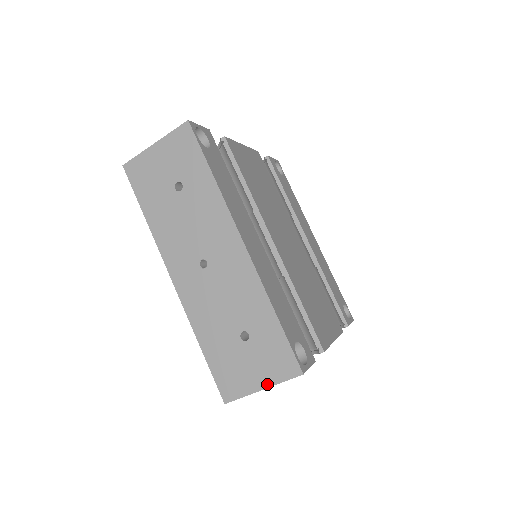
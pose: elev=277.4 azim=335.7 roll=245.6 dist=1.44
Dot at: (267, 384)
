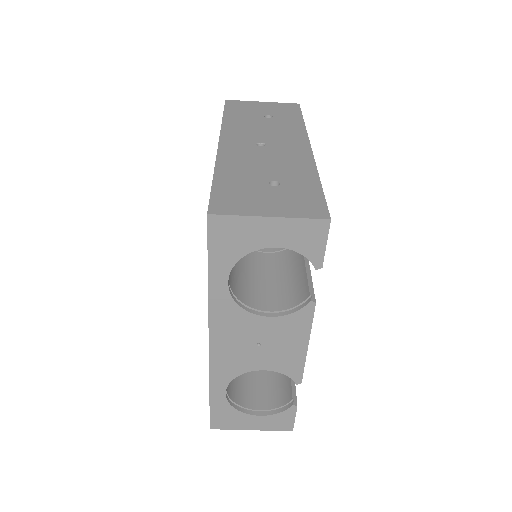
Dot at: (279, 214)
